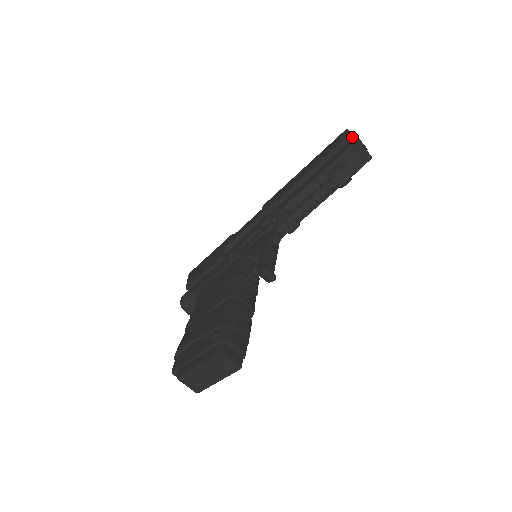
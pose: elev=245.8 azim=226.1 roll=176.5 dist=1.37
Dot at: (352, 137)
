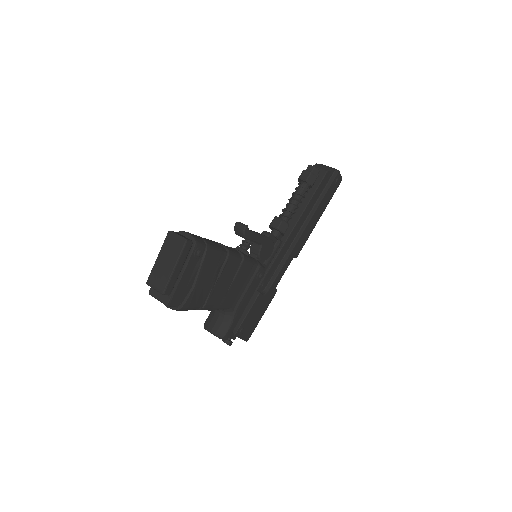
Dot at: occluded
